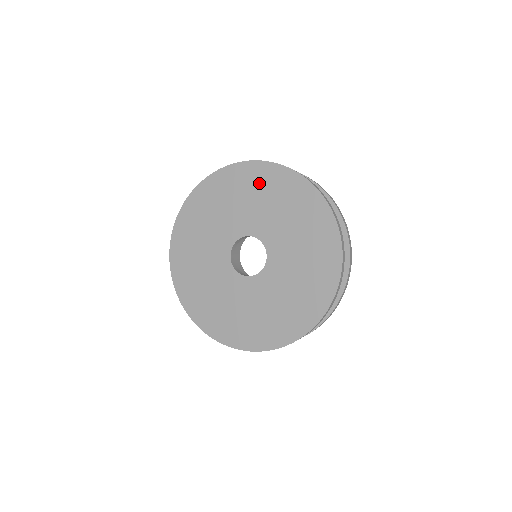
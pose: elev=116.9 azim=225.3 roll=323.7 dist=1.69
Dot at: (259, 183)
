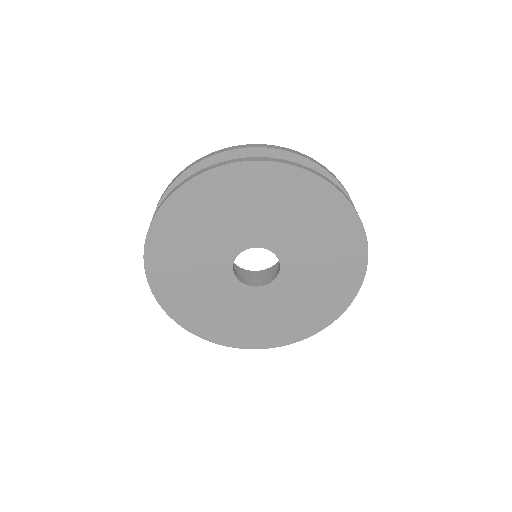
Dot at: (210, 201)
